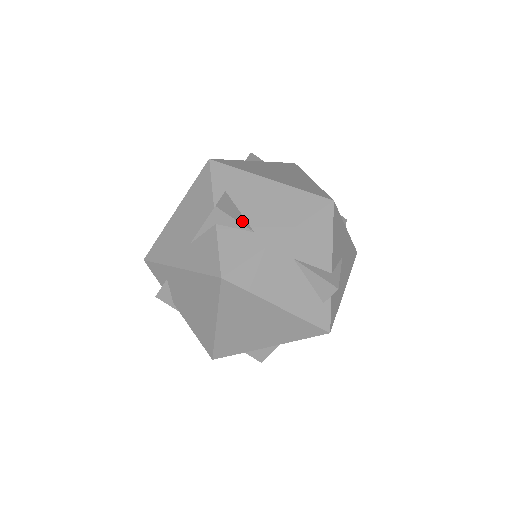
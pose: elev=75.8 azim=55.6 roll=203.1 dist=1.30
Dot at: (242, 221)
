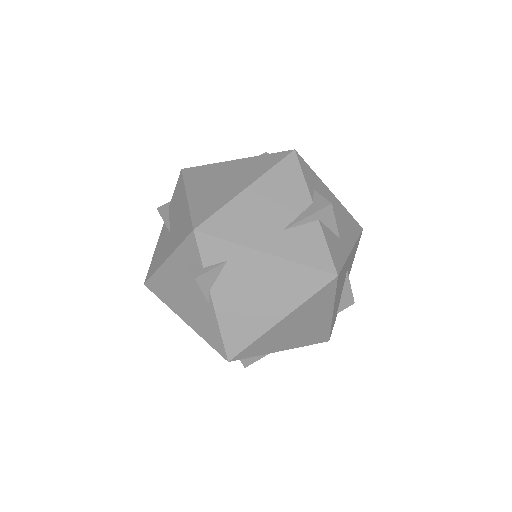
Dot at: (335, 225)
